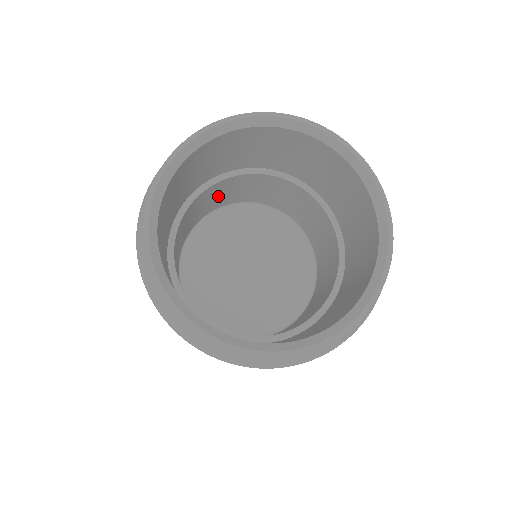
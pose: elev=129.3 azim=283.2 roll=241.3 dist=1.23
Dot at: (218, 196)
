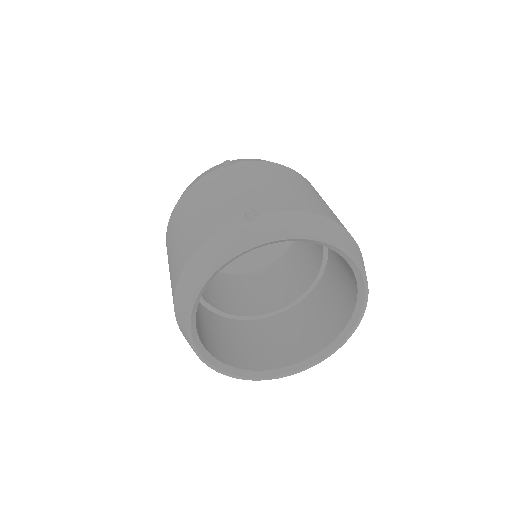
Dot at: occluded
